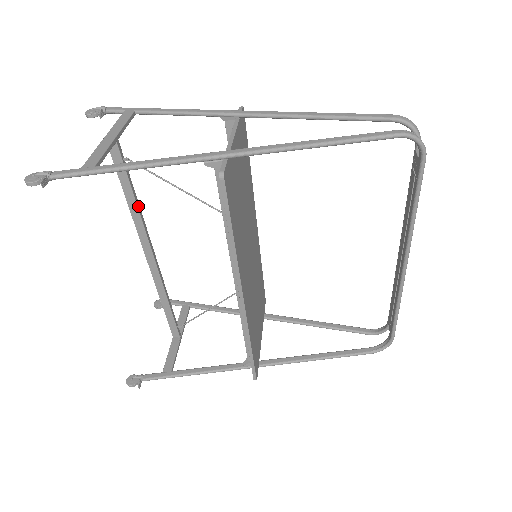
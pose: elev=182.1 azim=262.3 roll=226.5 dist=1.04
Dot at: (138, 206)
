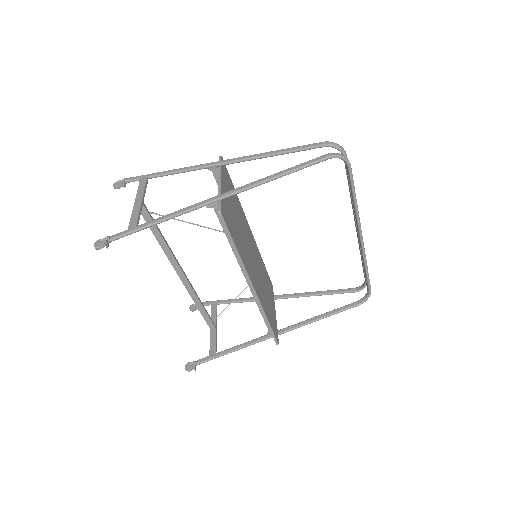
Dot at: (166, 242)
